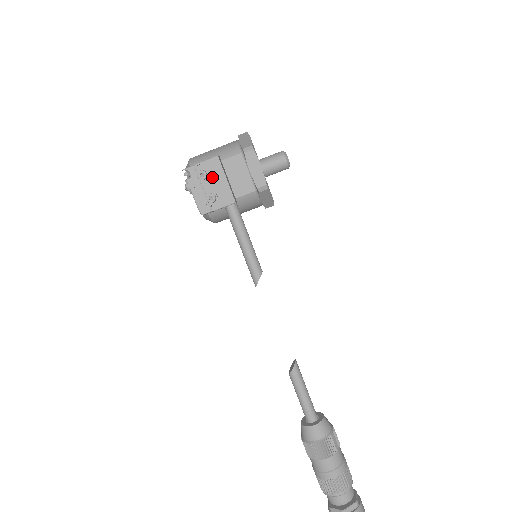
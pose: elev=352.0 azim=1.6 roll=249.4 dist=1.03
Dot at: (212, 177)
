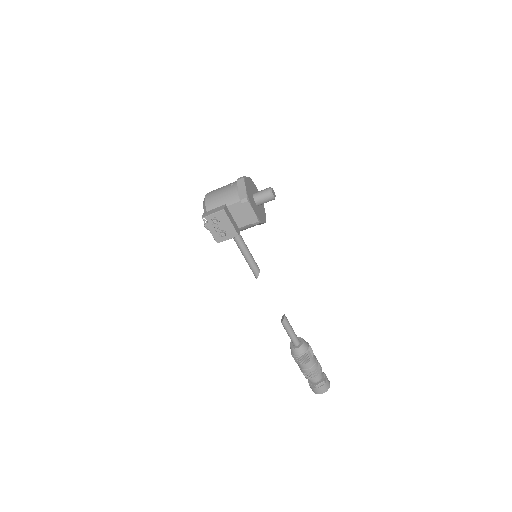
Dot at: (222, 222)
